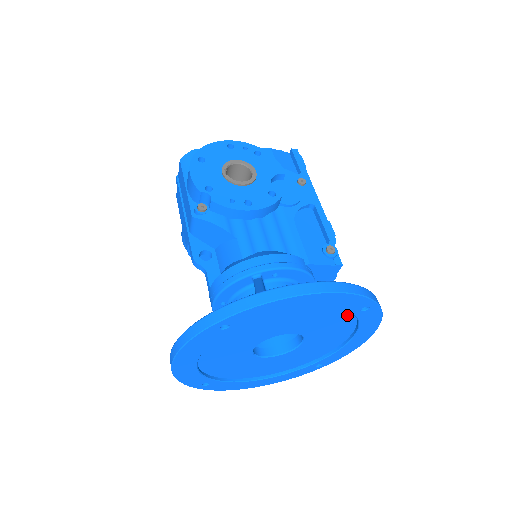
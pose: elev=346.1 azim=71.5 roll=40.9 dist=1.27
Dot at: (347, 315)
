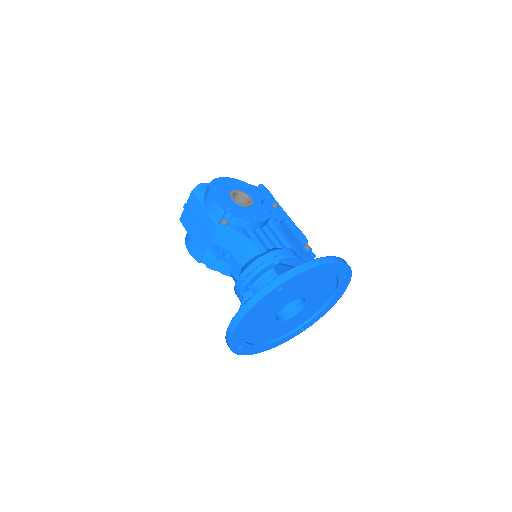
Dot at: (333, 282)
